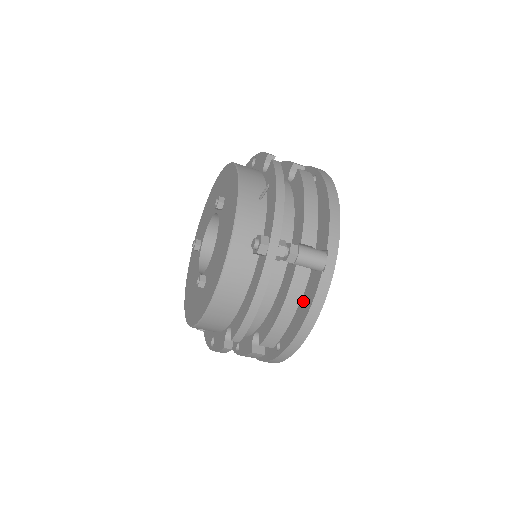
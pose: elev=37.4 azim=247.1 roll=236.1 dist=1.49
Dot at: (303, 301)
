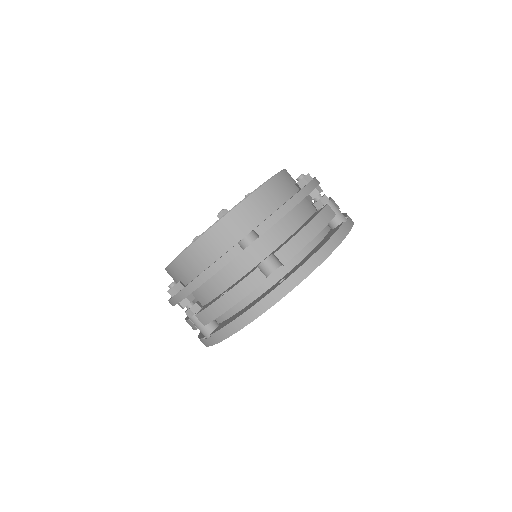
Dot at: (320, 243)
